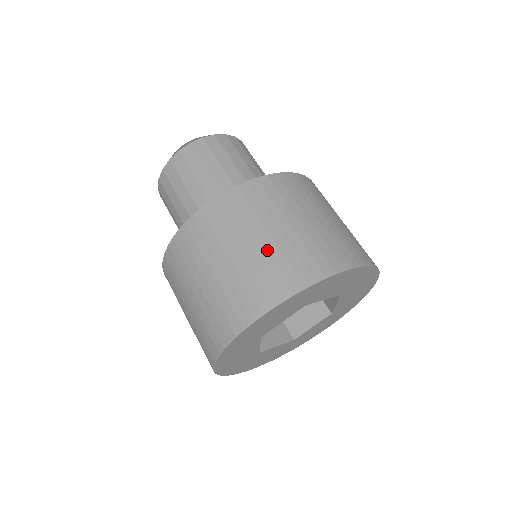
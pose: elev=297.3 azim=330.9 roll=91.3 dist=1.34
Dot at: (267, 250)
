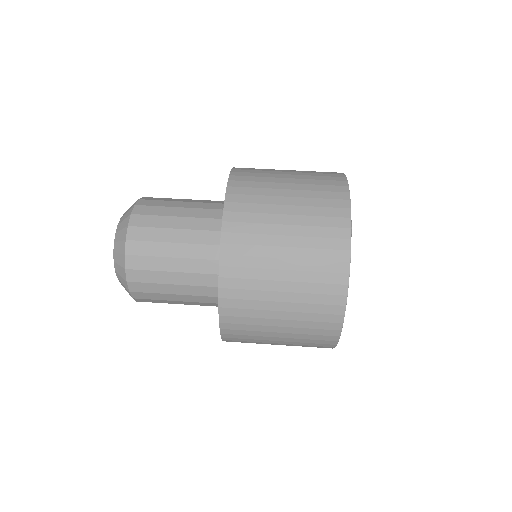
Dot at: (296, 292)
